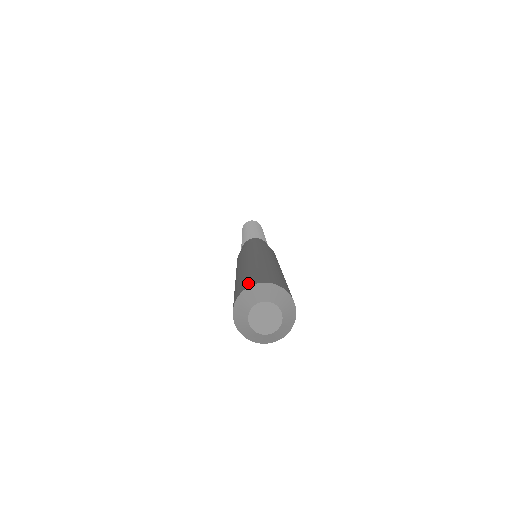
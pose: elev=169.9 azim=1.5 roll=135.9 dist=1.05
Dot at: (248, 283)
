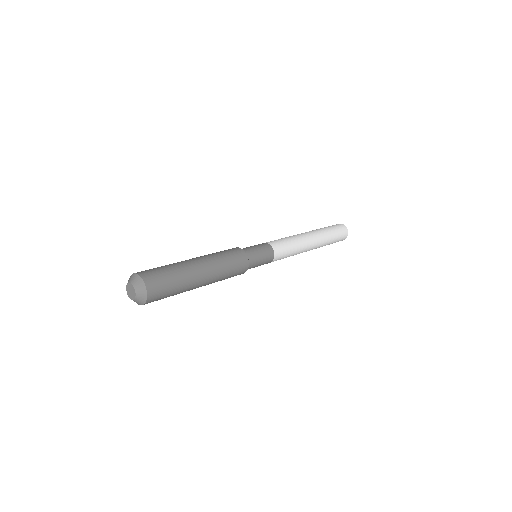
Dot at: (139, 272)
